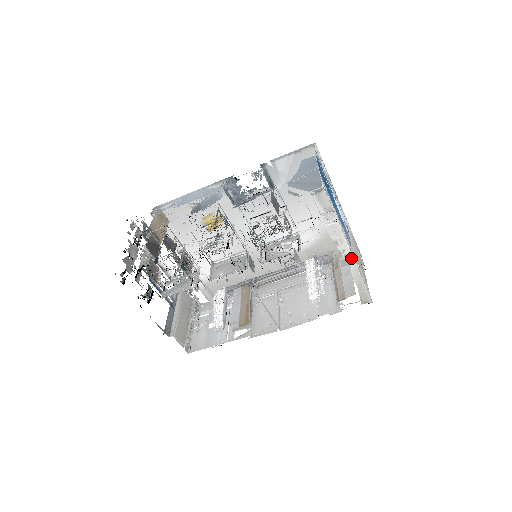
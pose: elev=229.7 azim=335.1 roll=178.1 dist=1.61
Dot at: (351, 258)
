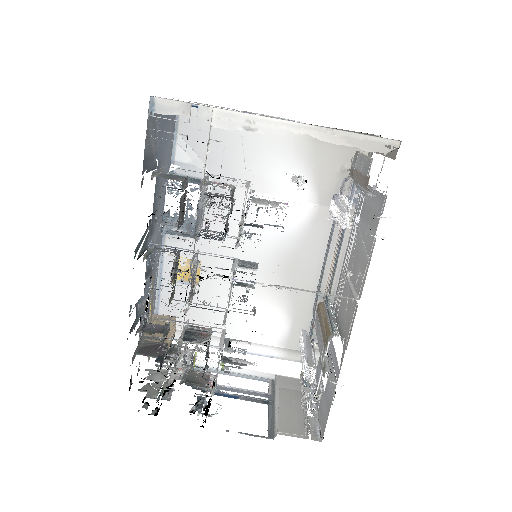
Dot at: (289, 125)
